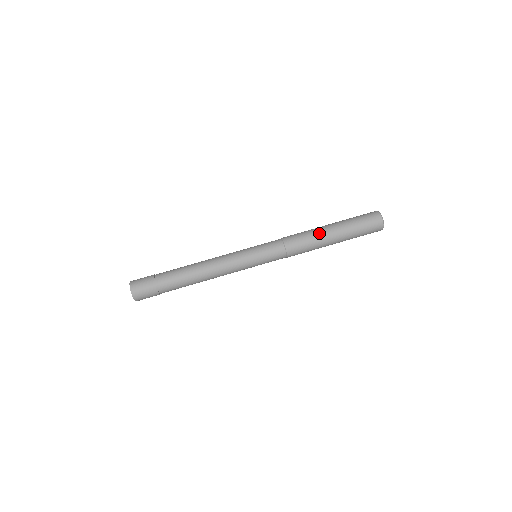
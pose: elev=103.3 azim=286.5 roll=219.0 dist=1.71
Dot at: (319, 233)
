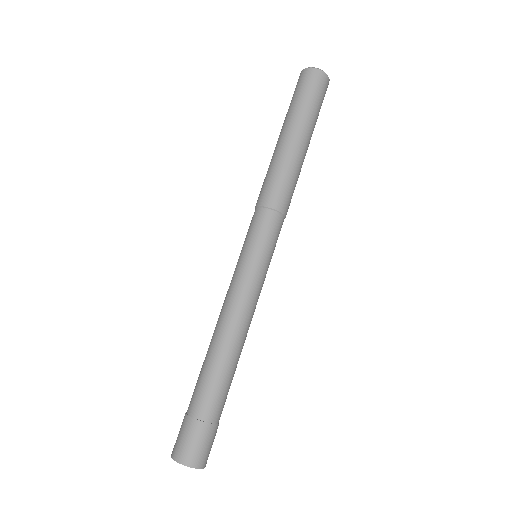
Dot at: (274, 155)
